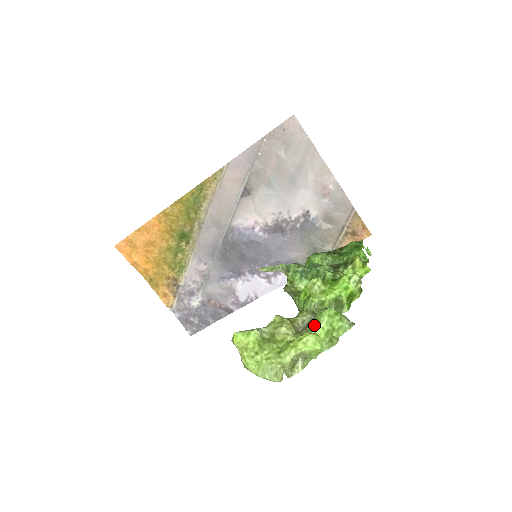
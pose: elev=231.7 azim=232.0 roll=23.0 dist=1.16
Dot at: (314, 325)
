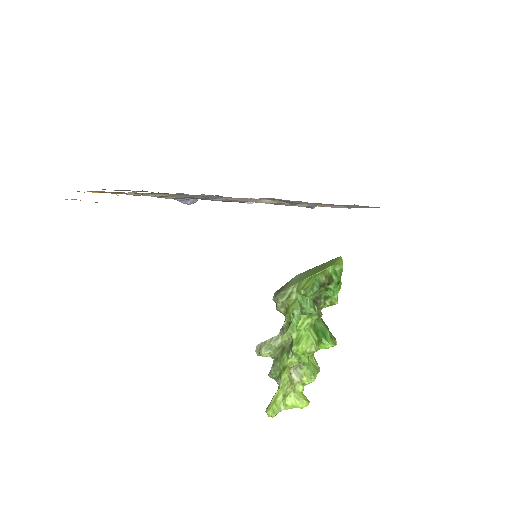
Dot at: (305, 382)
